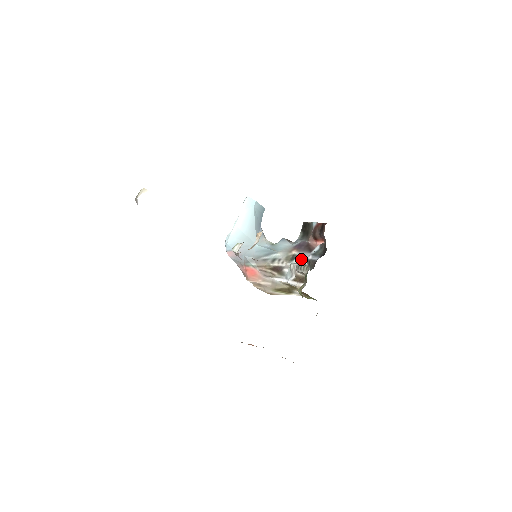
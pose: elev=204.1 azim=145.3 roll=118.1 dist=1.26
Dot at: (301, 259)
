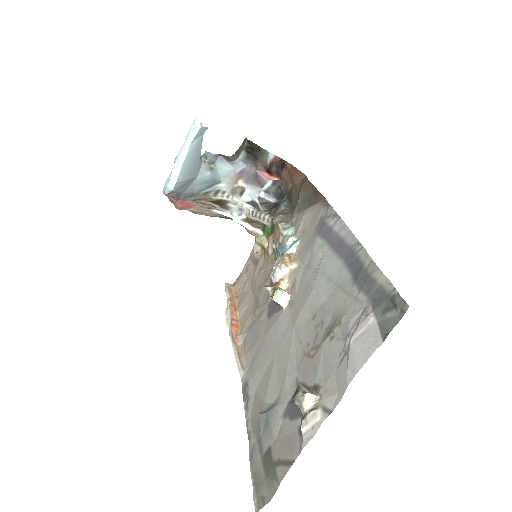
Dot at: (251, 195)
